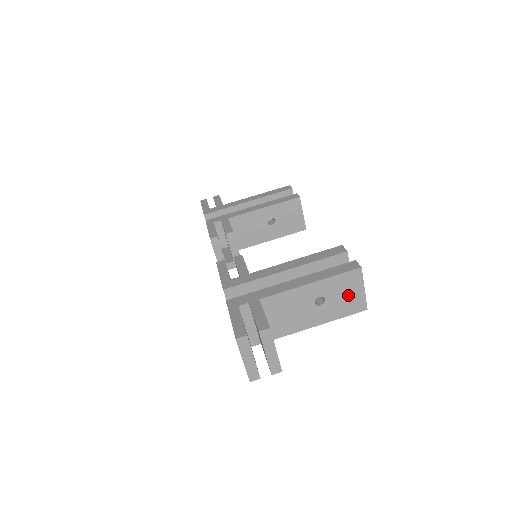
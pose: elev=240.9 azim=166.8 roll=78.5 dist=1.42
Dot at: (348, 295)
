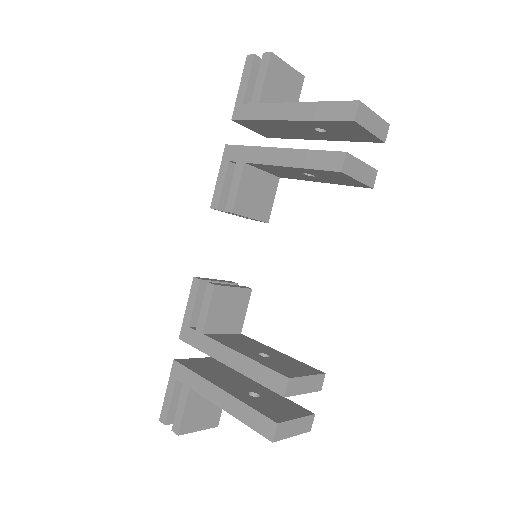
Dot at: occluded
